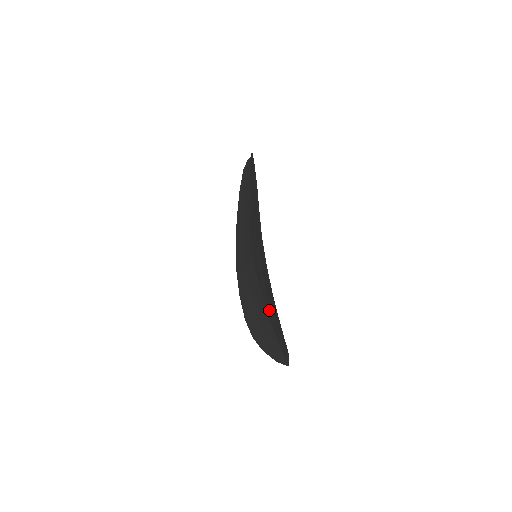
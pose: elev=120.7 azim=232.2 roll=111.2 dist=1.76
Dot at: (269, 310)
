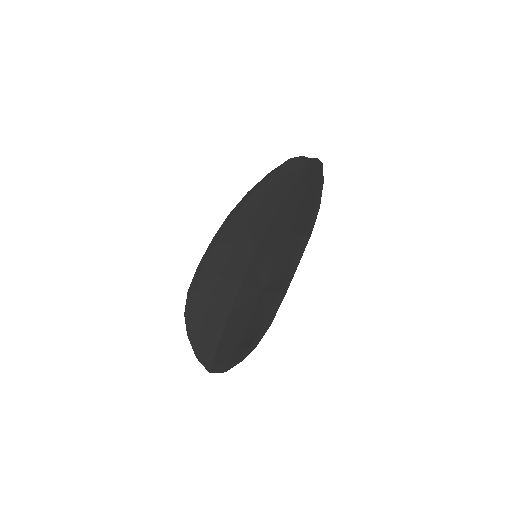
Dot at: (238, 318)
